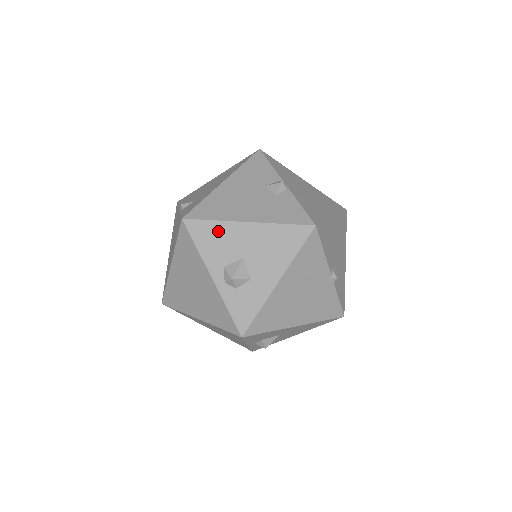
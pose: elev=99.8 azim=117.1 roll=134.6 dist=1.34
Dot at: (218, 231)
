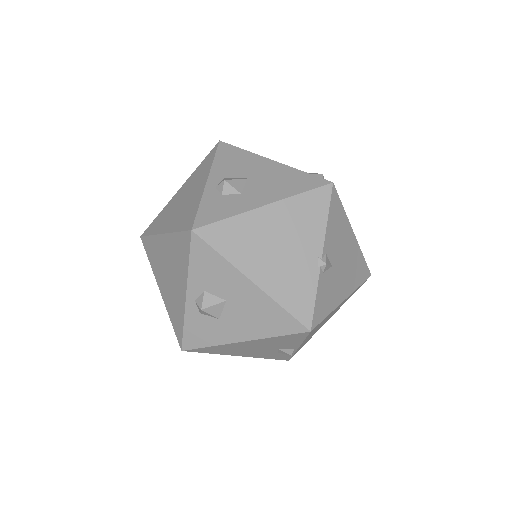
Dot at: (242, 156)
